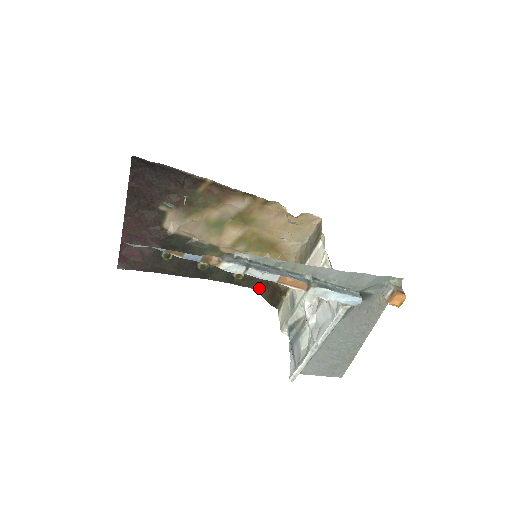
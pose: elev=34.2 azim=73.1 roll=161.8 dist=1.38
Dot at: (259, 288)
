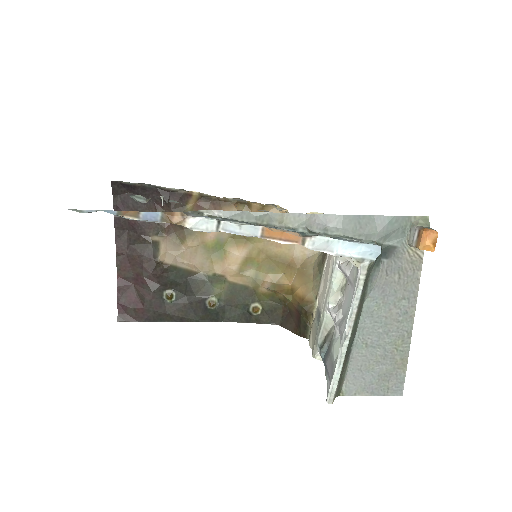
Dot at: (283, 321)
